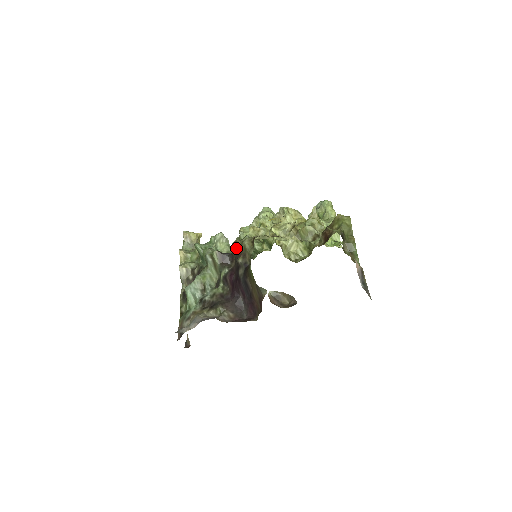
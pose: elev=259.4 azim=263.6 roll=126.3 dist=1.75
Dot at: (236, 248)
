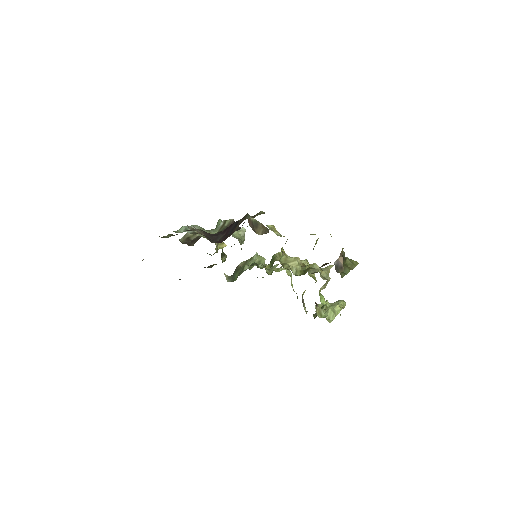
Dot at: (249, 225)
